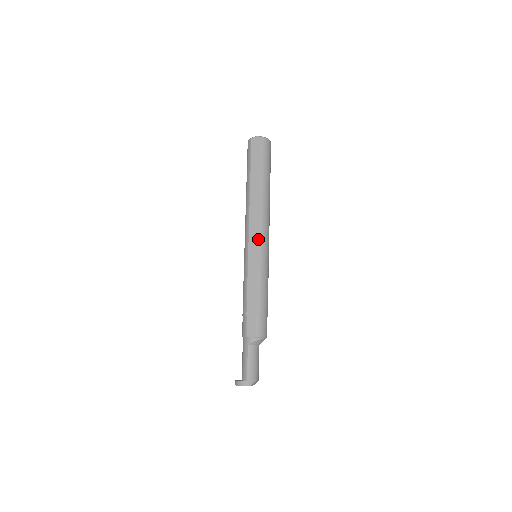
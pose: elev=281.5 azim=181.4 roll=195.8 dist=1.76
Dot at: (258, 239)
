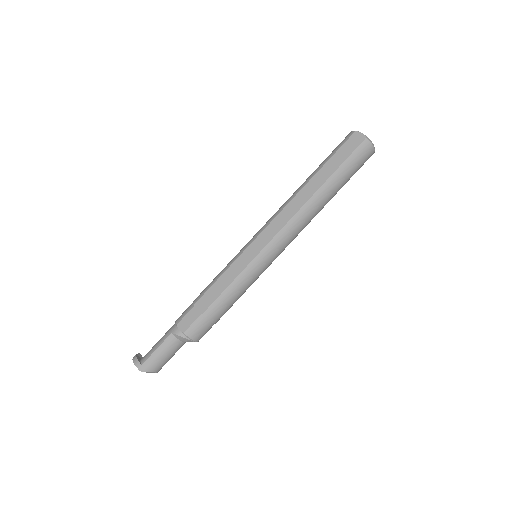
Dot at: (268, 241)
